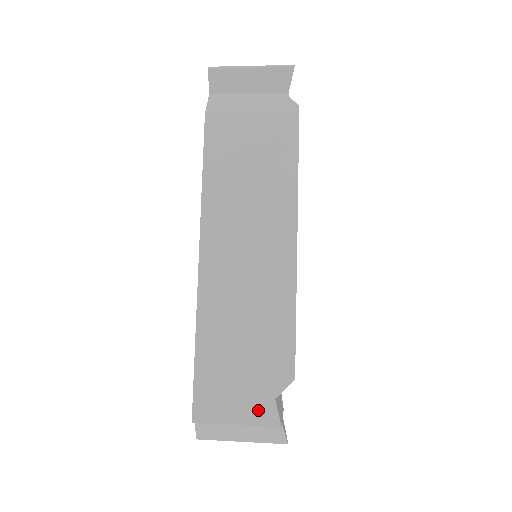
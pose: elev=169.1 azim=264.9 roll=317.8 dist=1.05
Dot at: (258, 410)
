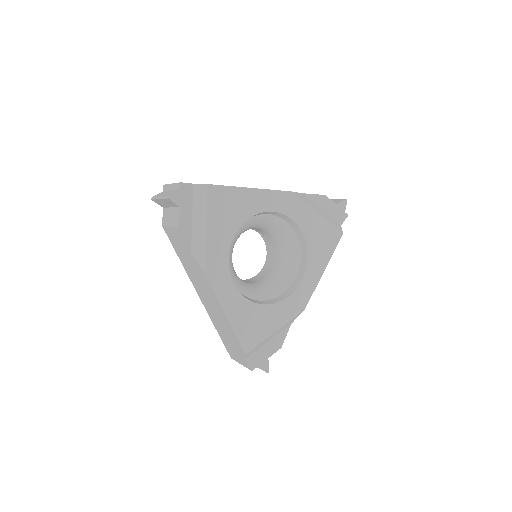
Dot at: (243, 362)
